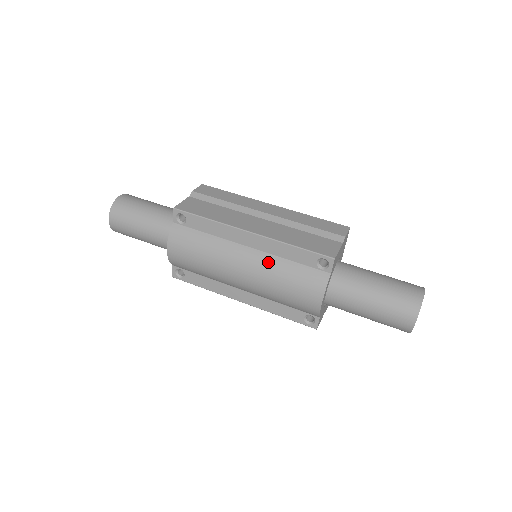
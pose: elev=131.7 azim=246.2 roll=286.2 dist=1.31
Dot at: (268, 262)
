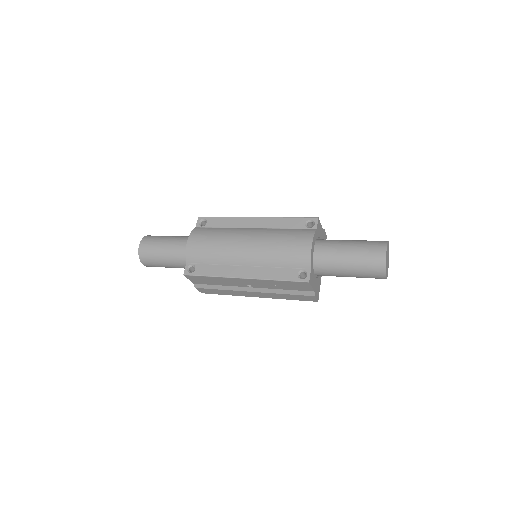
Dot at: (269, 231)
